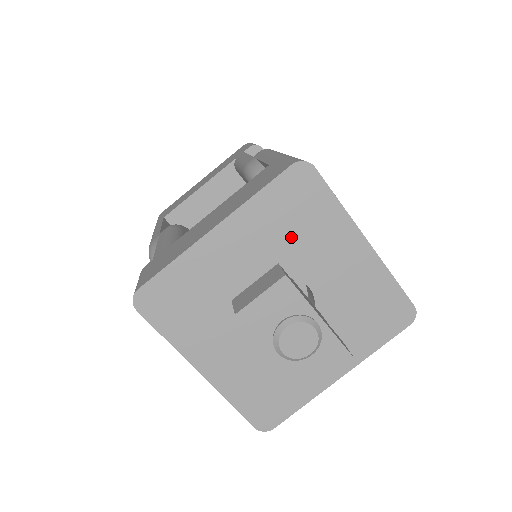
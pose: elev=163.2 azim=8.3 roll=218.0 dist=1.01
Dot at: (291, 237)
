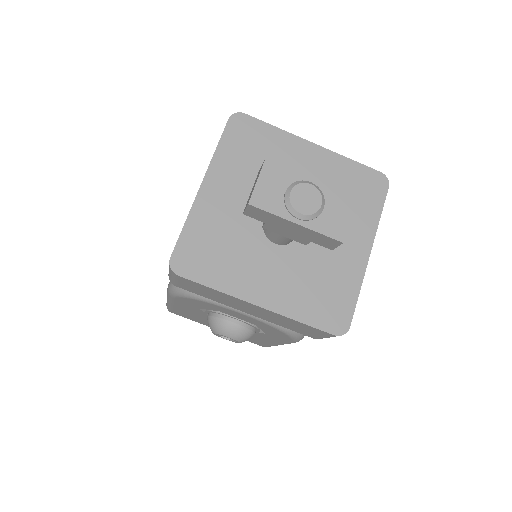
Dot at: (259, 165)
